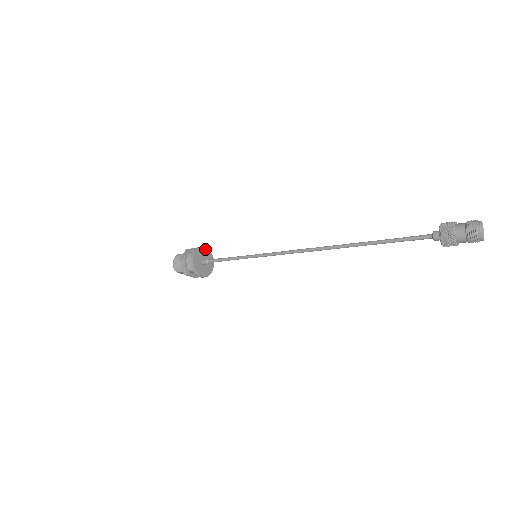
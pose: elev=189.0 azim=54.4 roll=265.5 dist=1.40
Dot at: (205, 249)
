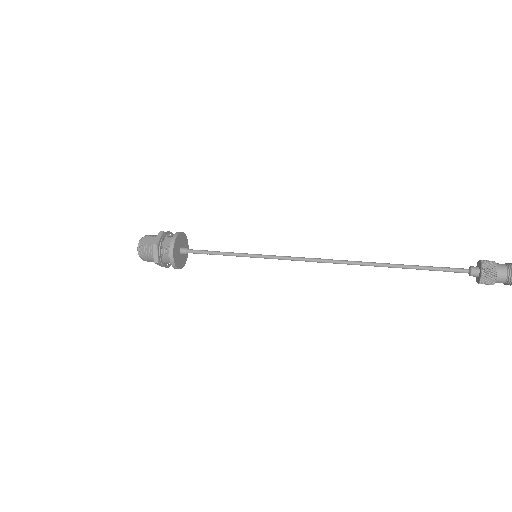
Dot at: (177, 238)
